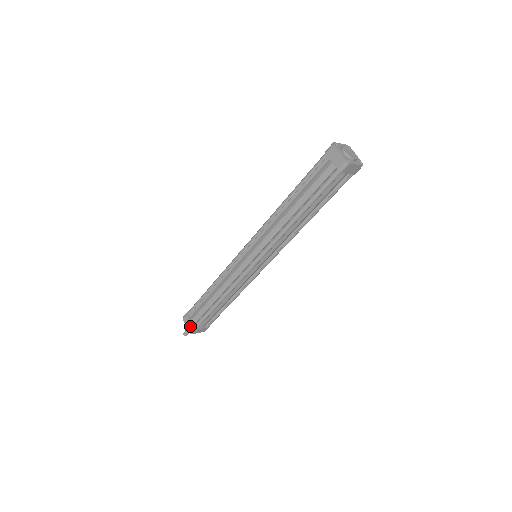
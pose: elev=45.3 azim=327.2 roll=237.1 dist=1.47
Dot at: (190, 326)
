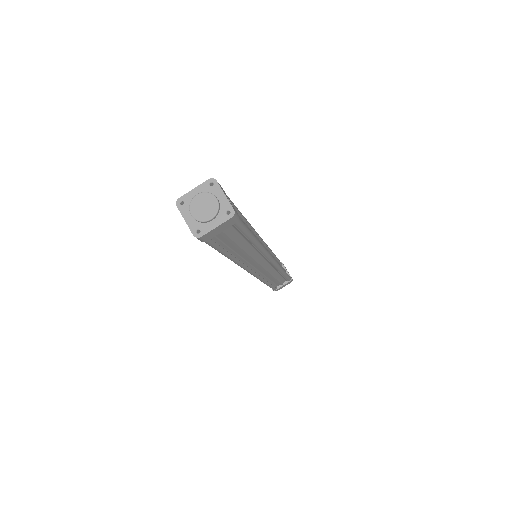
Dot at: occluded
